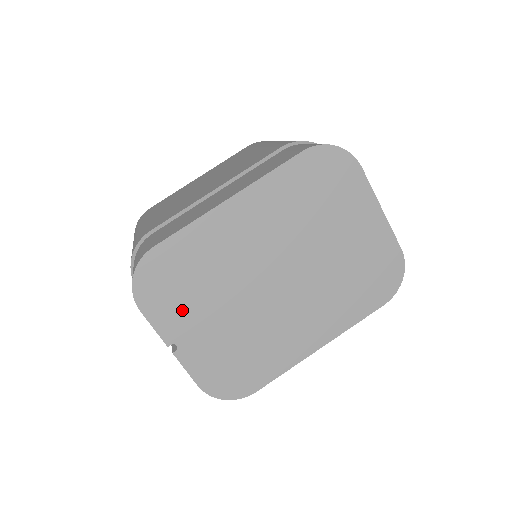
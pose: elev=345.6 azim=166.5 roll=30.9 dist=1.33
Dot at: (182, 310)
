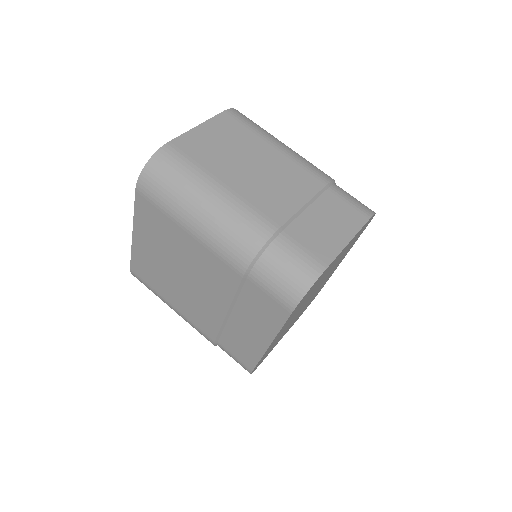
Dot at: (277, 342)
